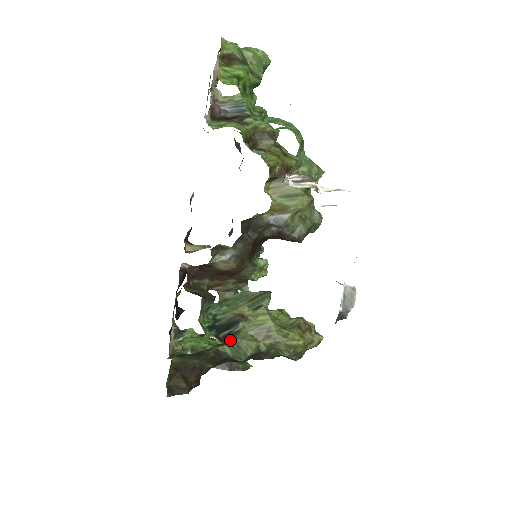
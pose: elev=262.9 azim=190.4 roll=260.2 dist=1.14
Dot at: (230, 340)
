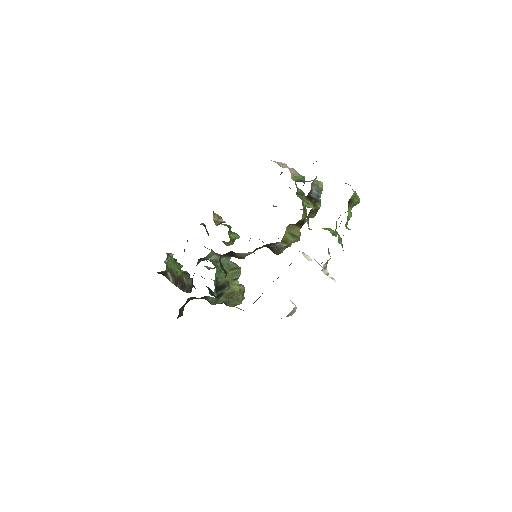
Dot at: (219, 297)
